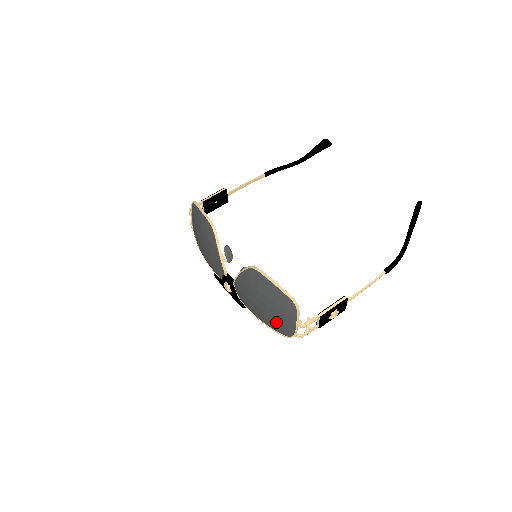
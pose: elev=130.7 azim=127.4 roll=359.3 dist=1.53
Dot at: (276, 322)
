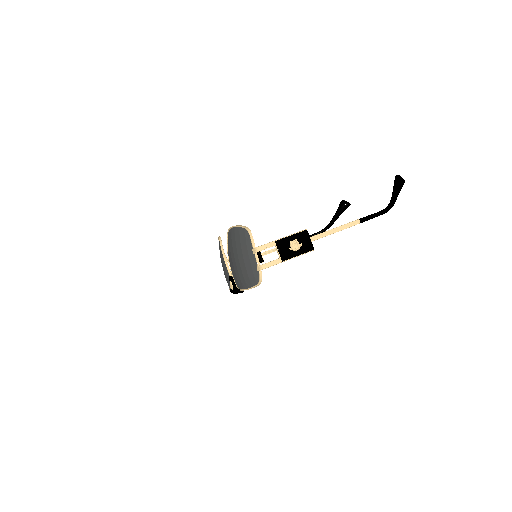
Dot at: (248, 271)
